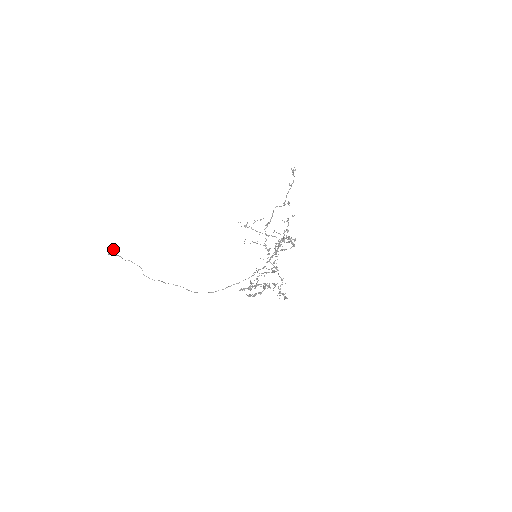
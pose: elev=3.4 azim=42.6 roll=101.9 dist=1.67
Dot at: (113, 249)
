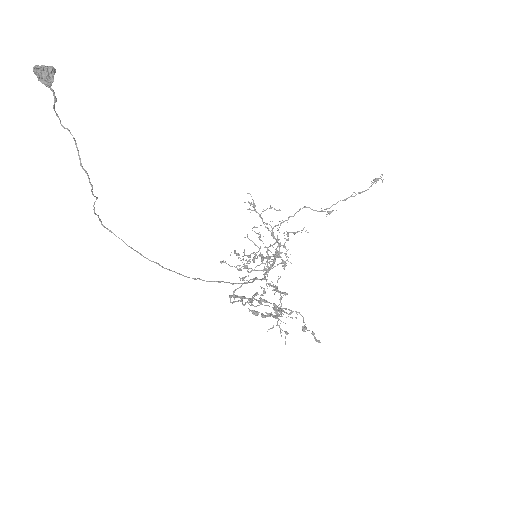
Dot at: occluded
